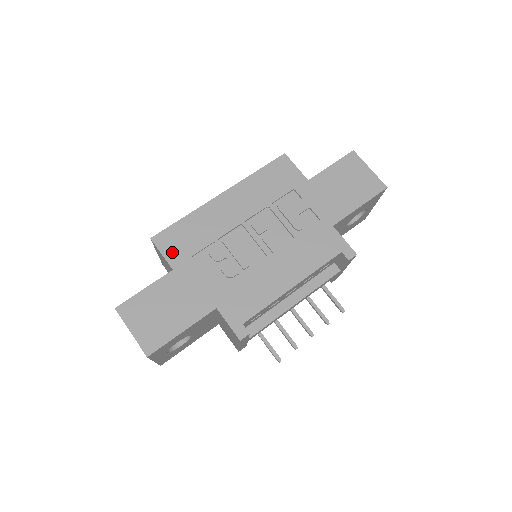
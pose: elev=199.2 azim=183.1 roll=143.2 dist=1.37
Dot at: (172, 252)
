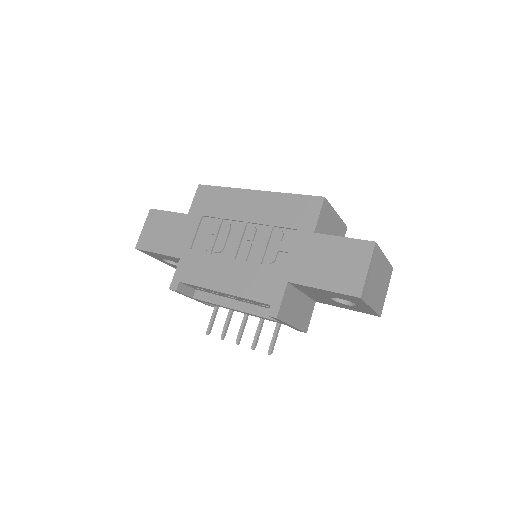
Dot at: (198, 203)
